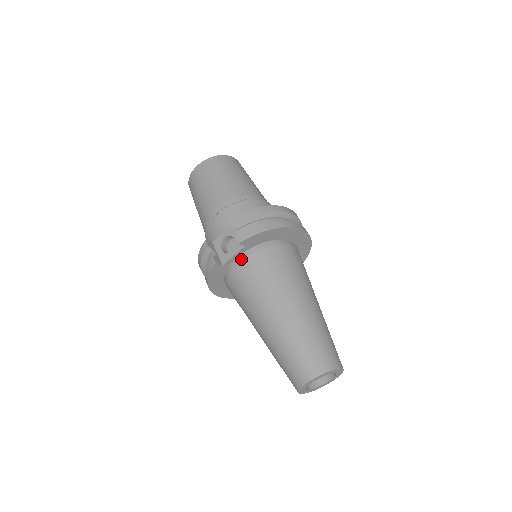
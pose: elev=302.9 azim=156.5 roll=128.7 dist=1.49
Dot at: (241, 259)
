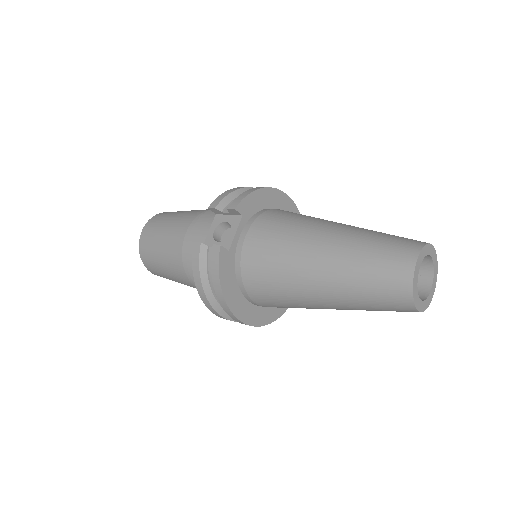
Dot at: (245, 233)
